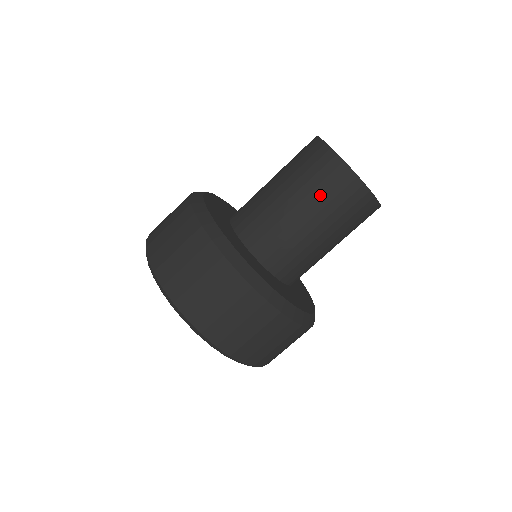
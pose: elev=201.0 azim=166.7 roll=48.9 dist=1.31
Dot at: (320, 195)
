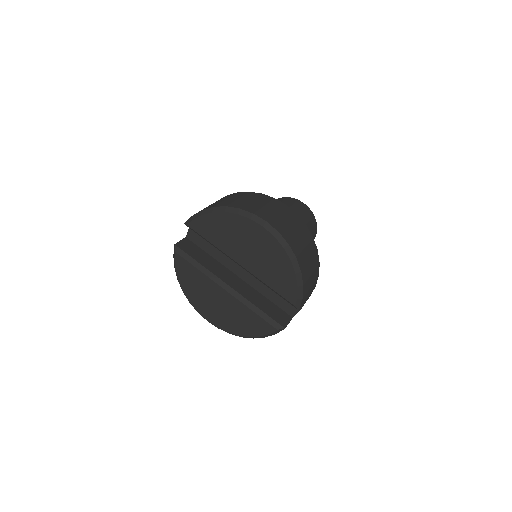
Dot at: (295, 209)
